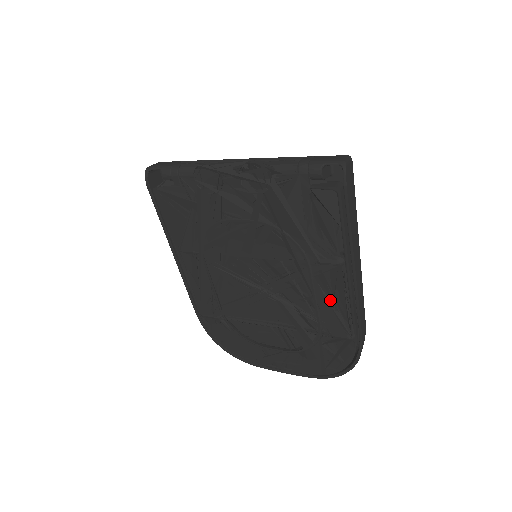
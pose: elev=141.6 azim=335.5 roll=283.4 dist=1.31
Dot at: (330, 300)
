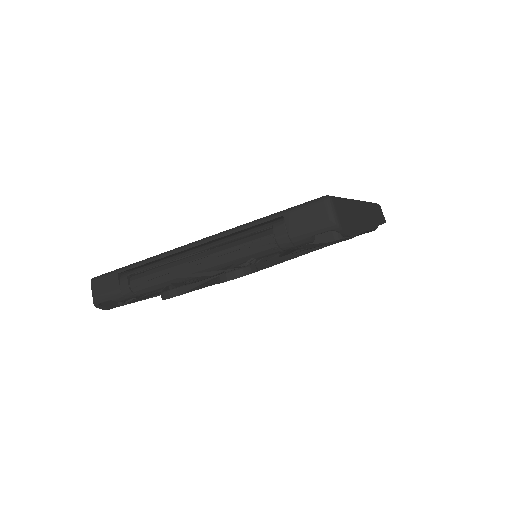
Dot at: occluded
